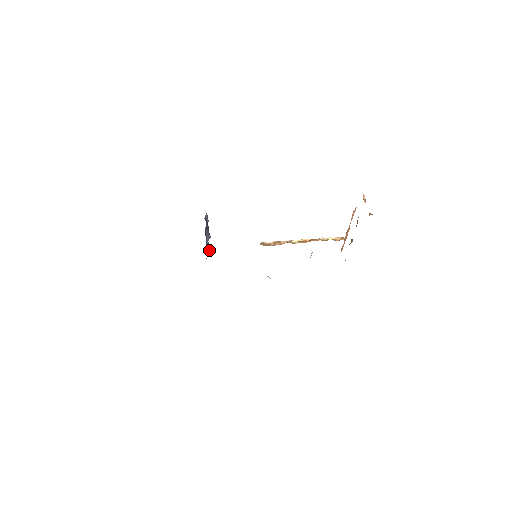
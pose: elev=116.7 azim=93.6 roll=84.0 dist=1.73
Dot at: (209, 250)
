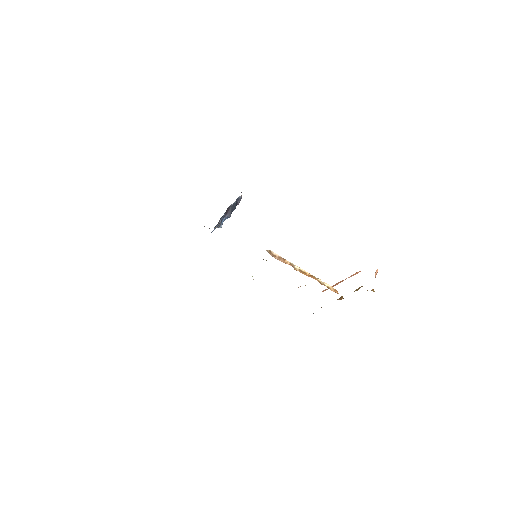
Dot at: occluded
